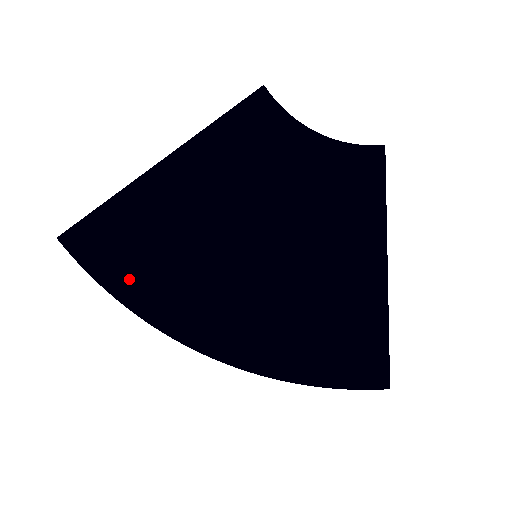
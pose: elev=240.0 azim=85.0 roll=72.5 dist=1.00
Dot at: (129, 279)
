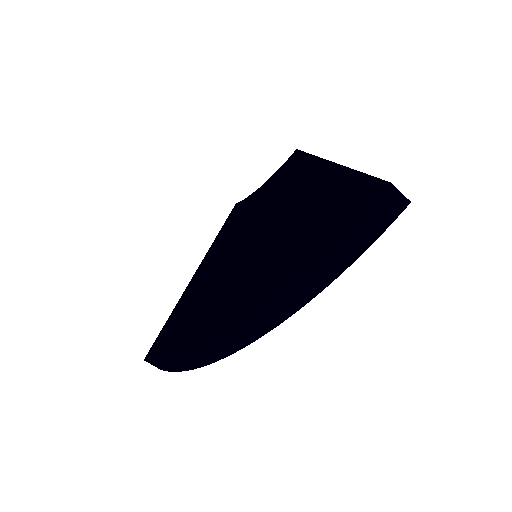
Dot at: (178, 340)
